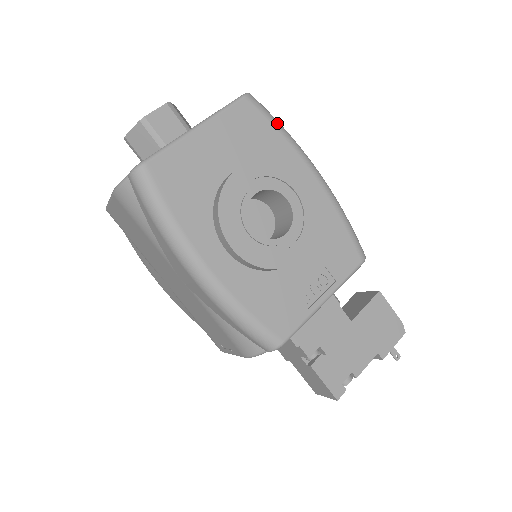
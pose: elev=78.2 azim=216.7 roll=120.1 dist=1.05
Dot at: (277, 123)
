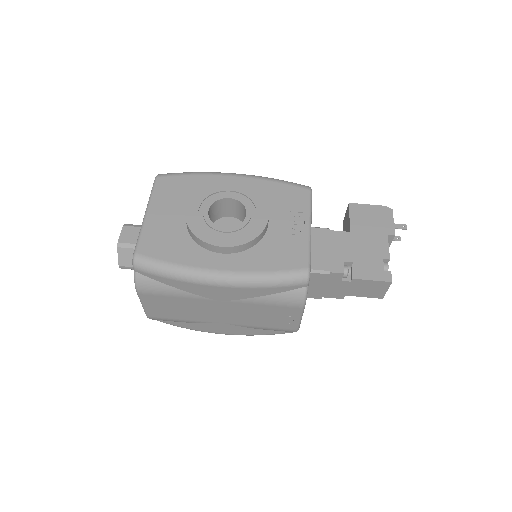
Dot at: (187, 173)
